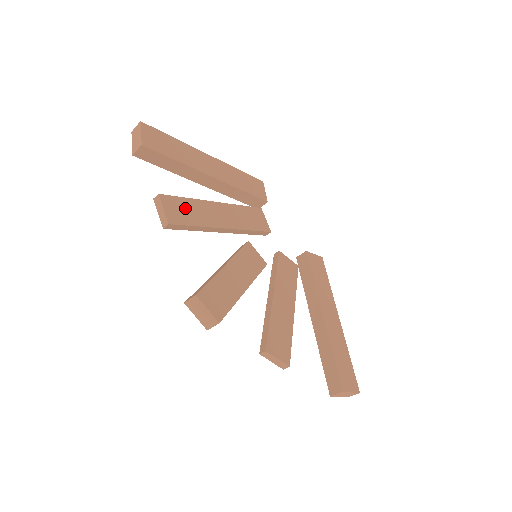
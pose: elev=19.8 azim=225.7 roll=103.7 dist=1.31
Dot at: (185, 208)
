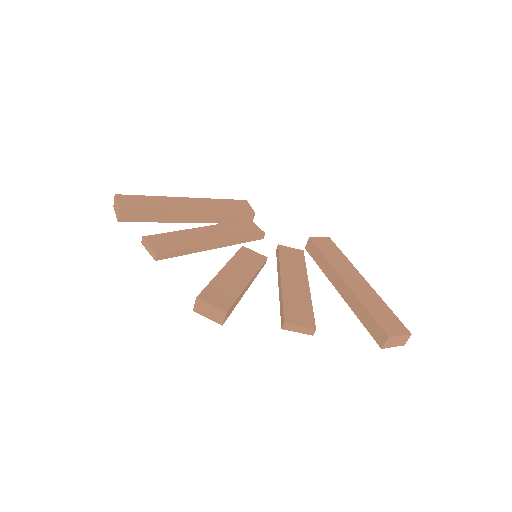
Dot at: (171, 239)
